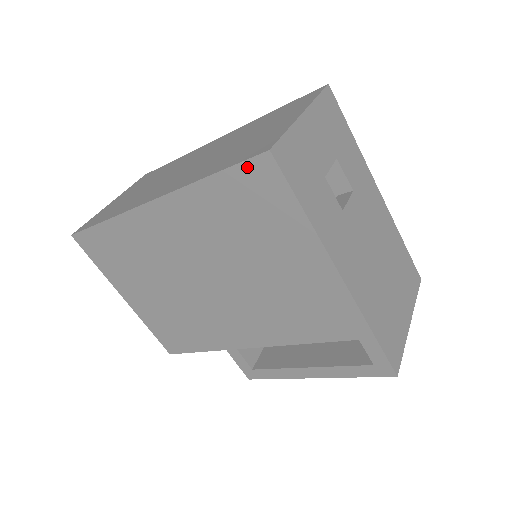
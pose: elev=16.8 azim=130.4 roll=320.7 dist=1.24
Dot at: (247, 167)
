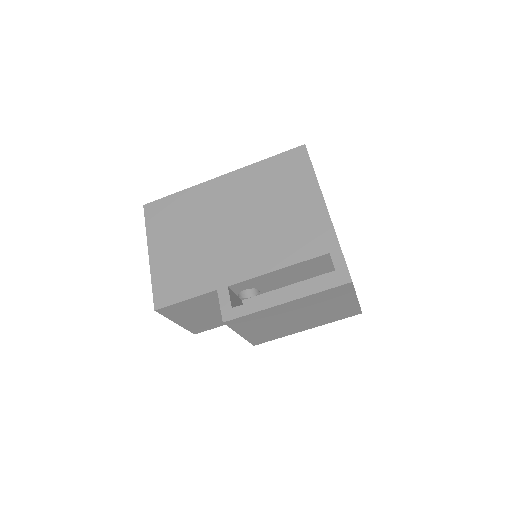
Dot at: (291, 152)
